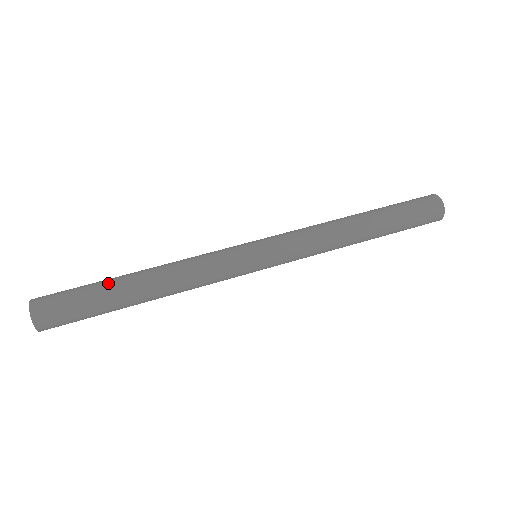
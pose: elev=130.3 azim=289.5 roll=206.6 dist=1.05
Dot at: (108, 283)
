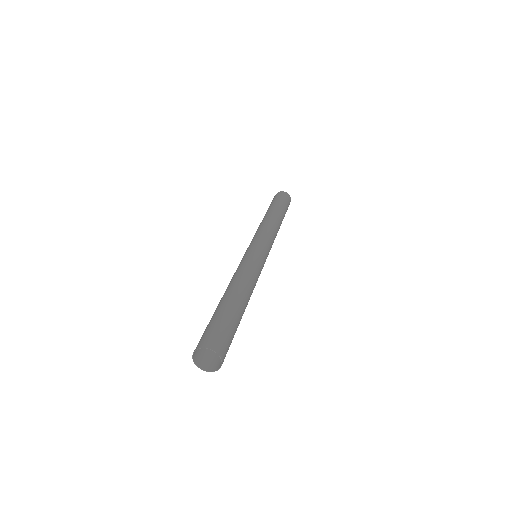
Dot at: (222, 306)
